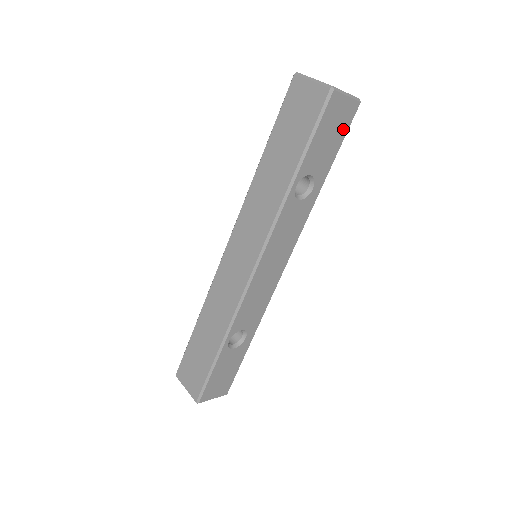
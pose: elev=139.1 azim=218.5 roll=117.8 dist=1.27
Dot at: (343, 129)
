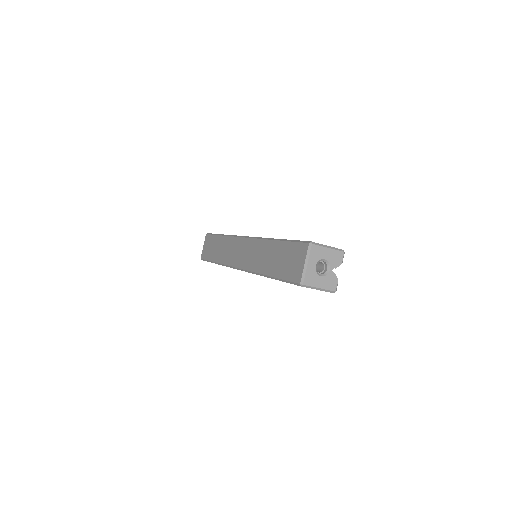
Dot at: occluded
